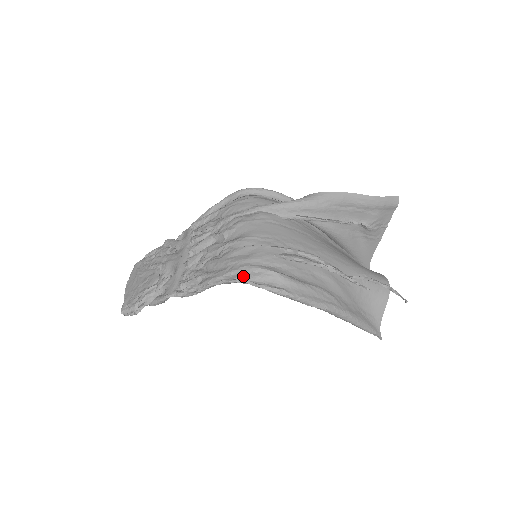
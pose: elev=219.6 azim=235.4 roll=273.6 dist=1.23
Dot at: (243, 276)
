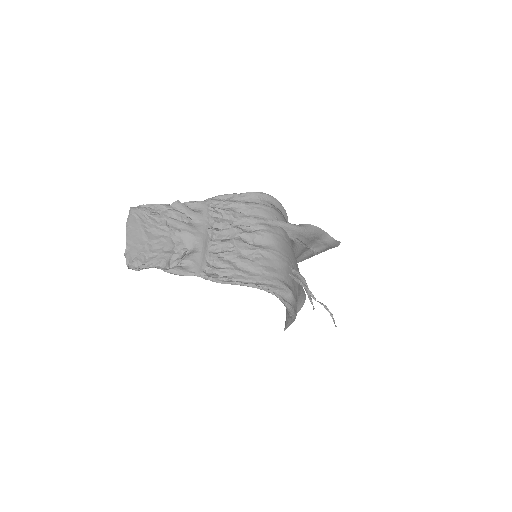
Dot at: (270, 286)
